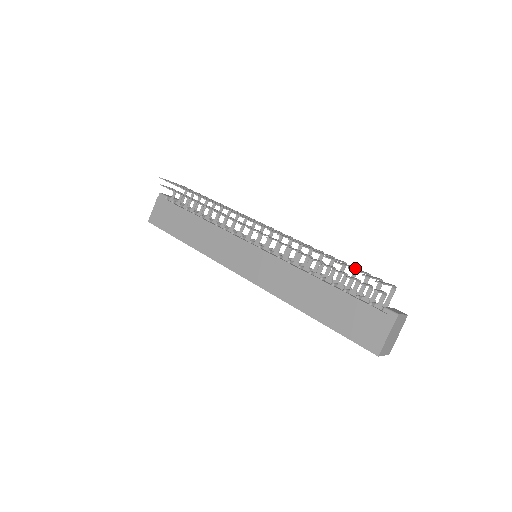
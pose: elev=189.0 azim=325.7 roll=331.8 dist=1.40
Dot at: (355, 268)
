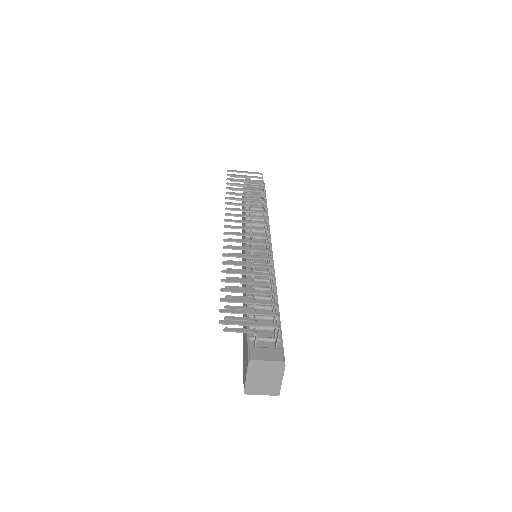
Dot at: (266, 294)
